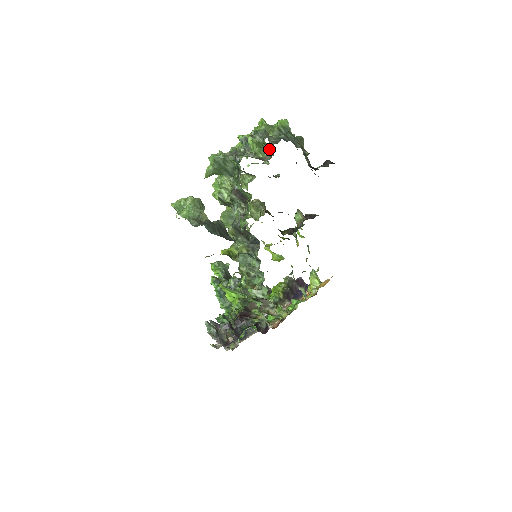
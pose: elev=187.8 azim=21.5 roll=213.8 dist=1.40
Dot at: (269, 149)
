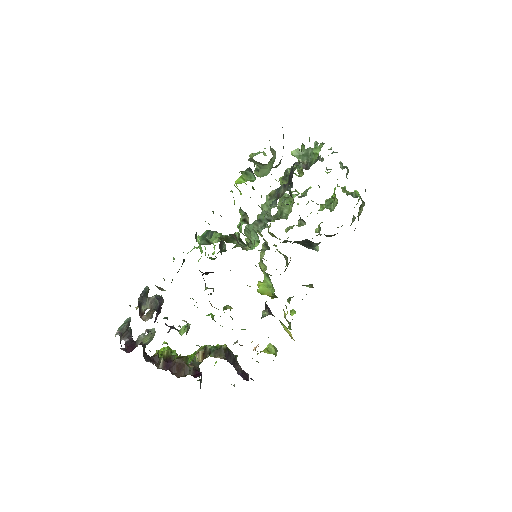
Dot at: (333, 208)
